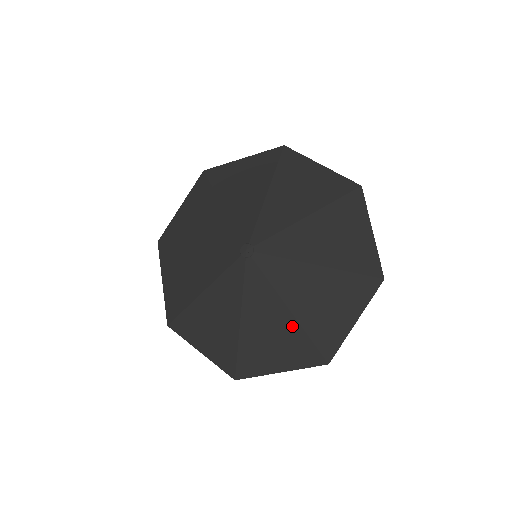
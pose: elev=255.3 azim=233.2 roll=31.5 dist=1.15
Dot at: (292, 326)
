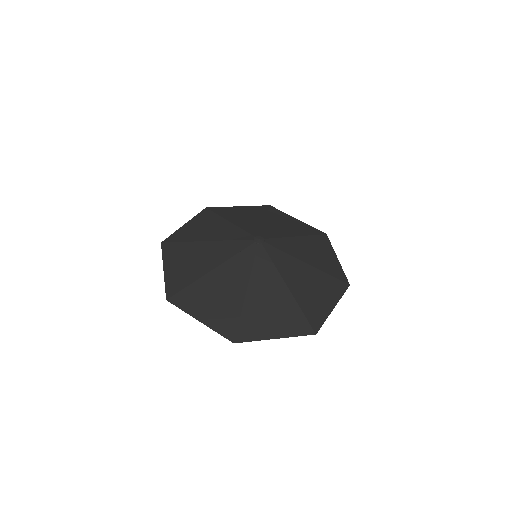
Dot at: (238, 301)
